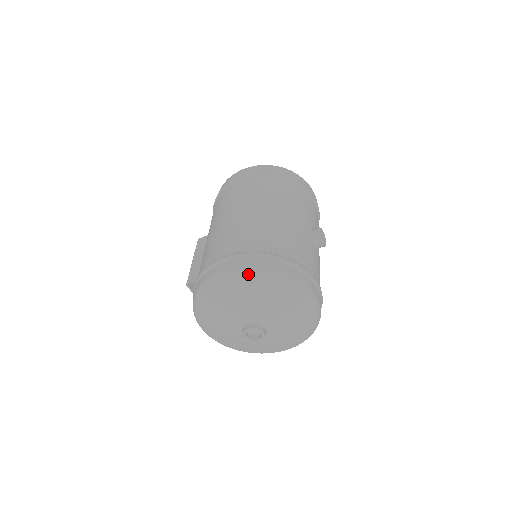
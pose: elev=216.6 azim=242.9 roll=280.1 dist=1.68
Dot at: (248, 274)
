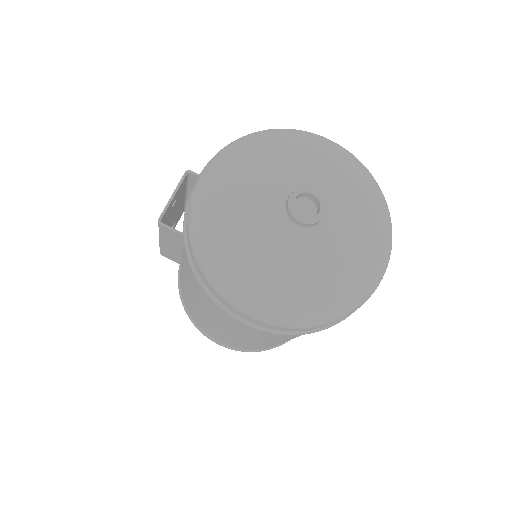
Dot at: occluded
